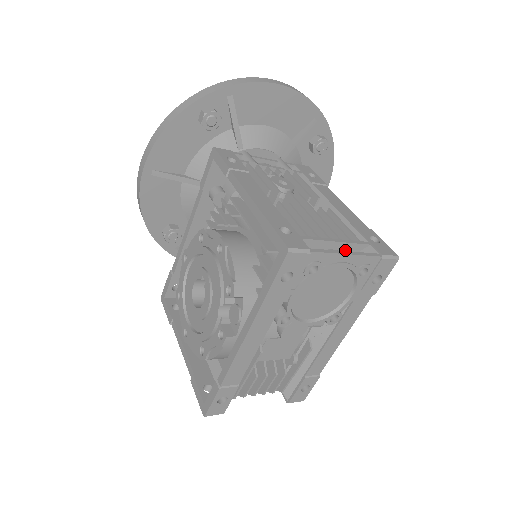
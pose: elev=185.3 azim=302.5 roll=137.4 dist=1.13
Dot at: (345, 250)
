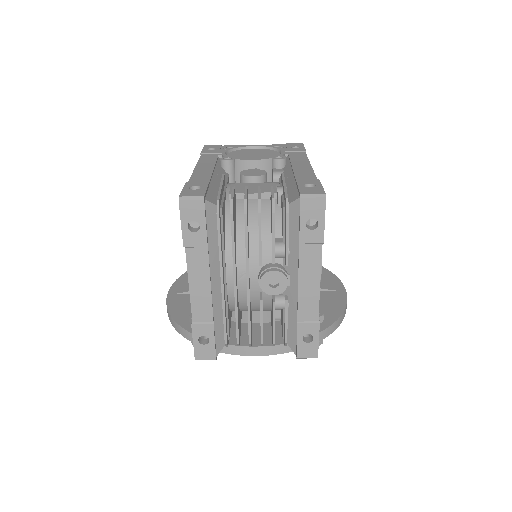
Dot at: occluded
